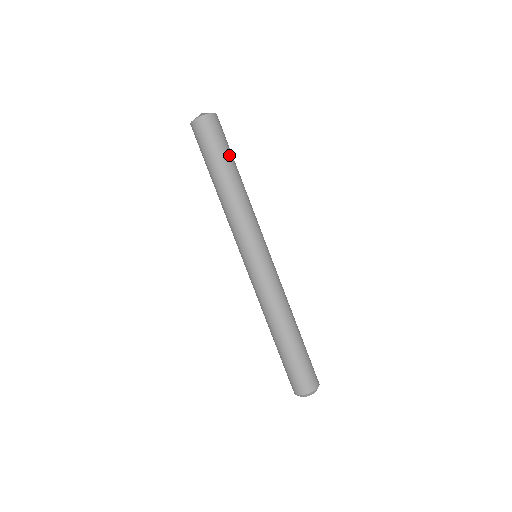
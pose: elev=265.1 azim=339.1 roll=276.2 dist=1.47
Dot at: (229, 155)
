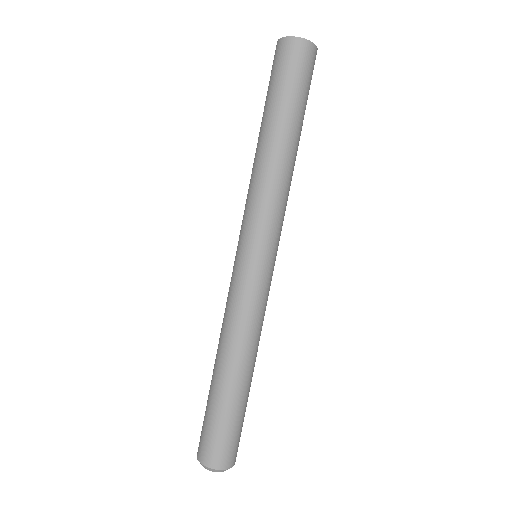
Dot at: (302, 109)
